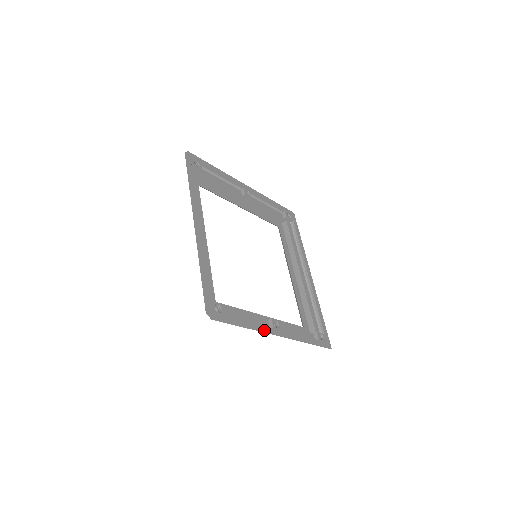
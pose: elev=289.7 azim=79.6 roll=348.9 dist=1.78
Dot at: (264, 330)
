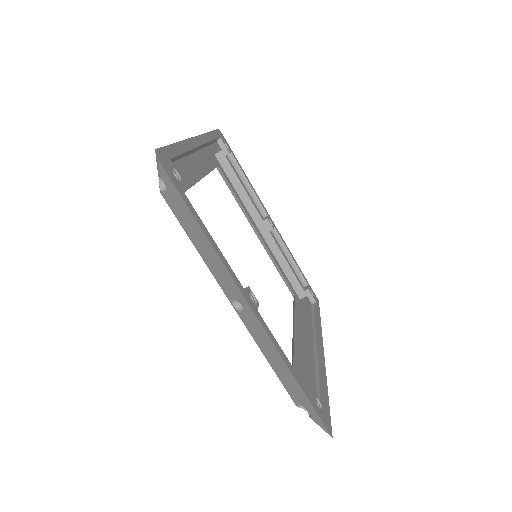
Dot at: (231, 273)
